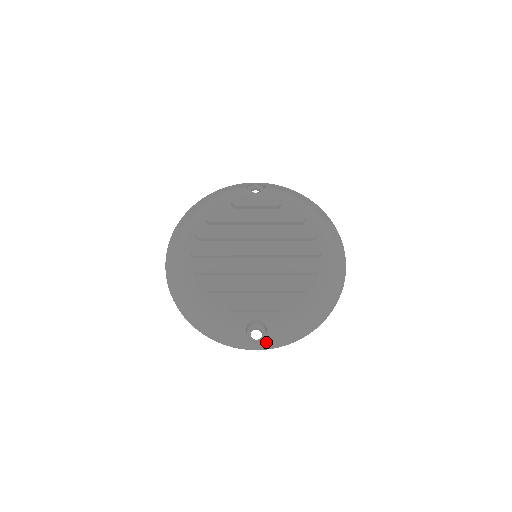
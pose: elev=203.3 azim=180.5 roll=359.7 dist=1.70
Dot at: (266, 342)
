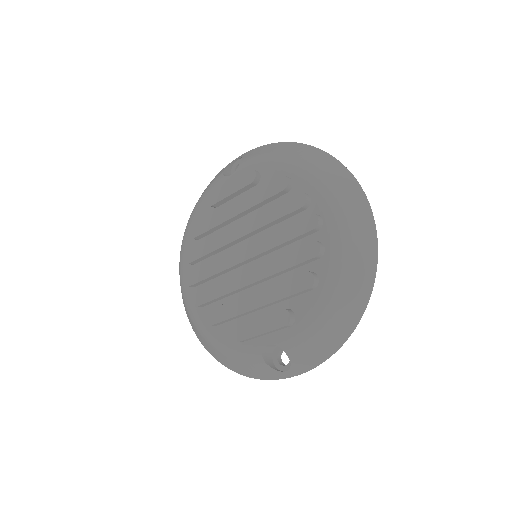
Dot at: (295, 366)
